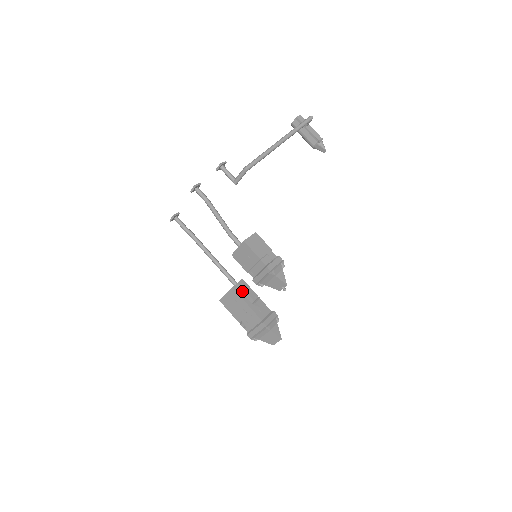
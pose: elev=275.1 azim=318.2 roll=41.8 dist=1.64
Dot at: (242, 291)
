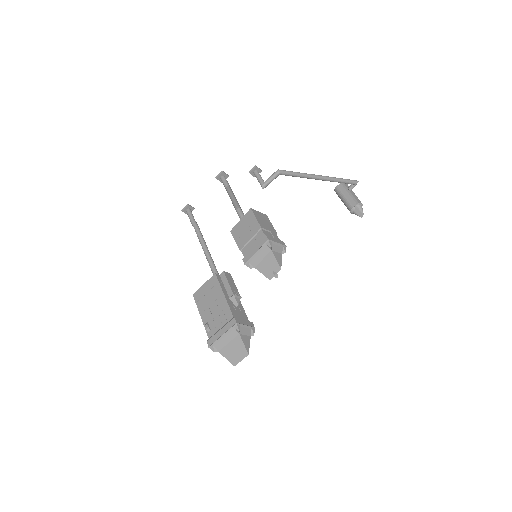
Dot at: (224, 282)
